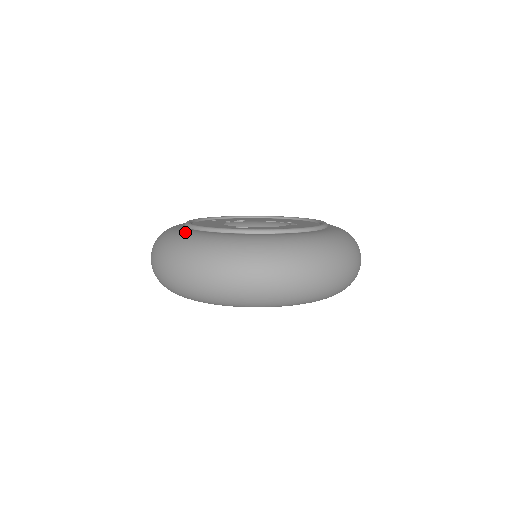
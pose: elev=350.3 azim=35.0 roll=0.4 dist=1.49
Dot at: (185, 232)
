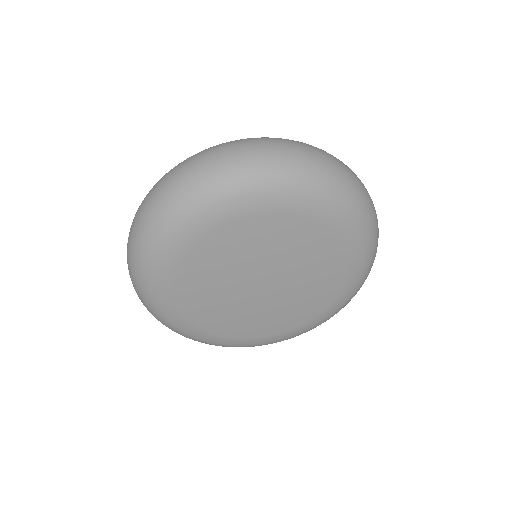
Dot at: occluded
